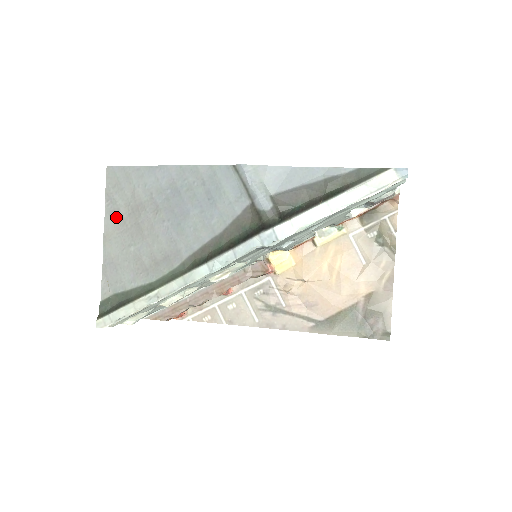
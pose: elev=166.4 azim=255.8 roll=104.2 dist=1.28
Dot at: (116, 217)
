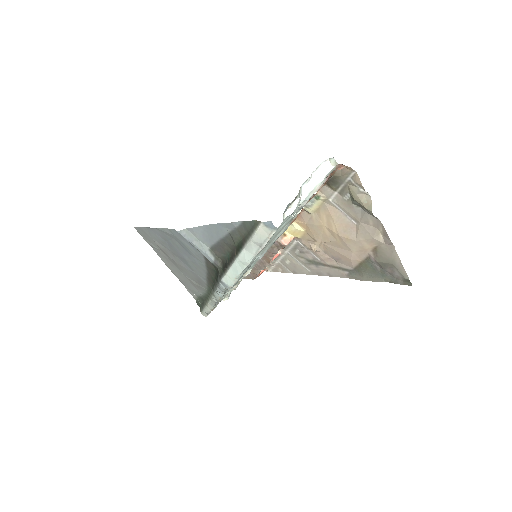
Dot at: (162, 256)
